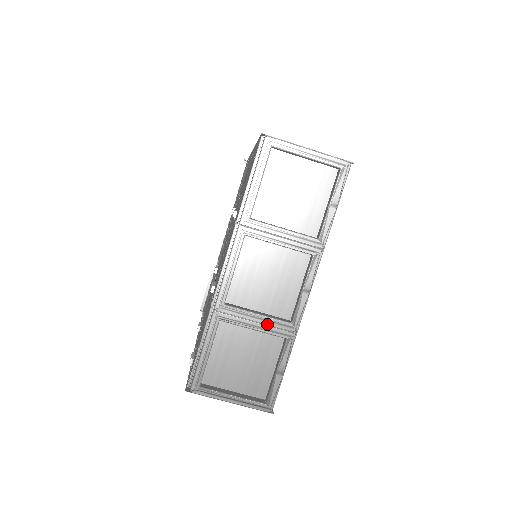
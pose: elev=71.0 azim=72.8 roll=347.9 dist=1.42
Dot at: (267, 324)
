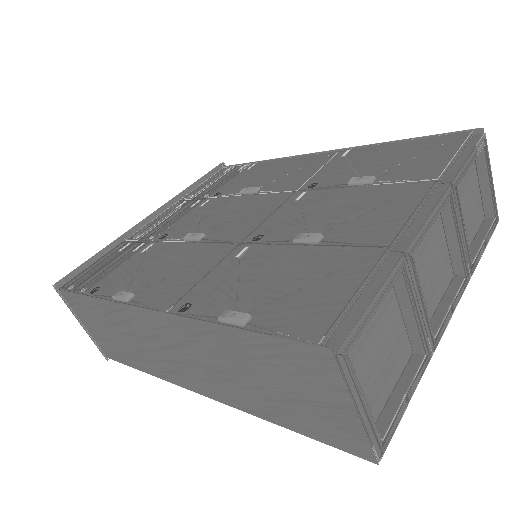
Dot at: (424, 319)
